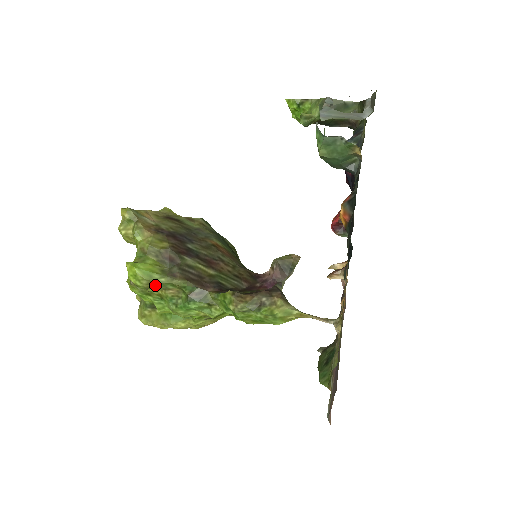
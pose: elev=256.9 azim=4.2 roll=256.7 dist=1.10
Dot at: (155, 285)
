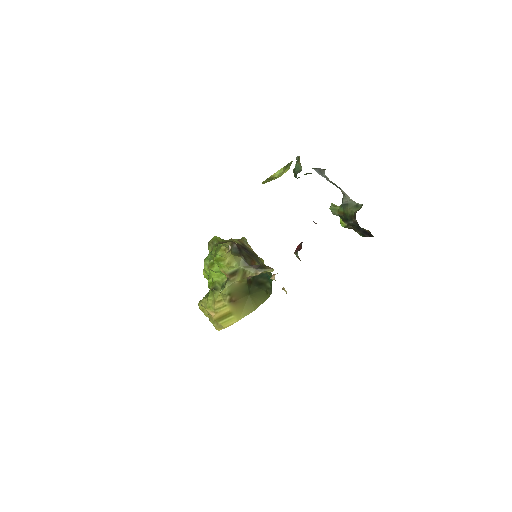
Dot at: (212, 245)
